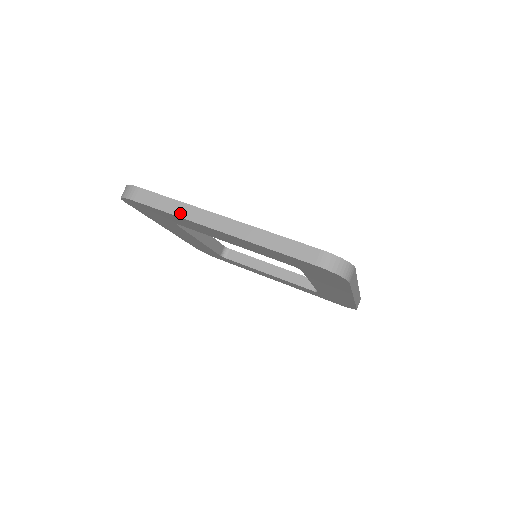
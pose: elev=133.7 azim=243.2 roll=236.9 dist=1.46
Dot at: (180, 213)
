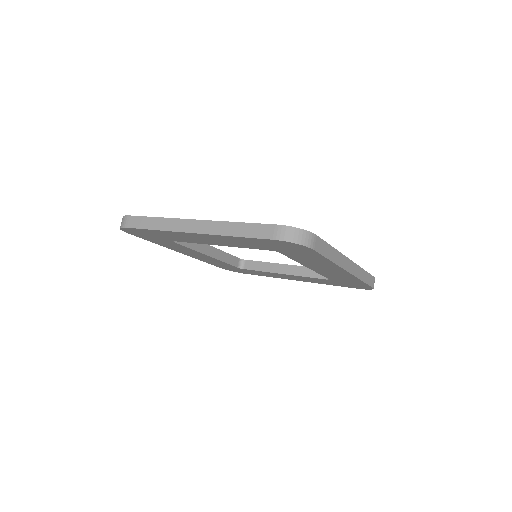
Dot at: (162, 227)
